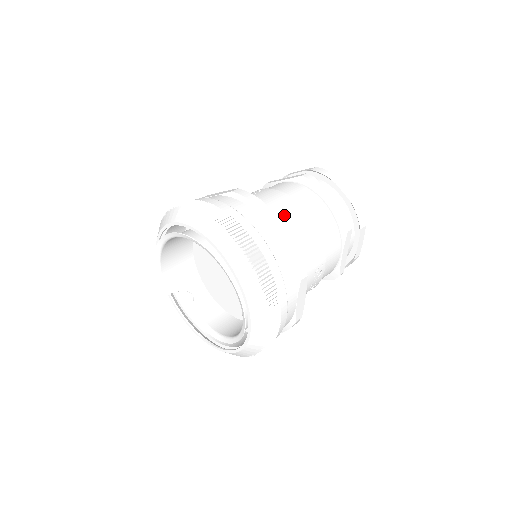
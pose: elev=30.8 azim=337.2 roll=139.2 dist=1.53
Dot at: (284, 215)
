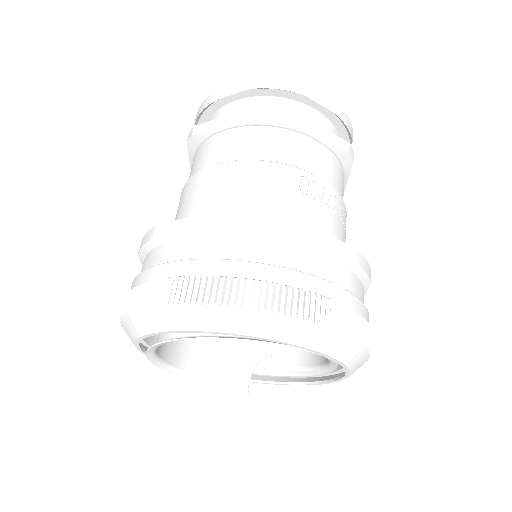
Dot at: (201, 200)
